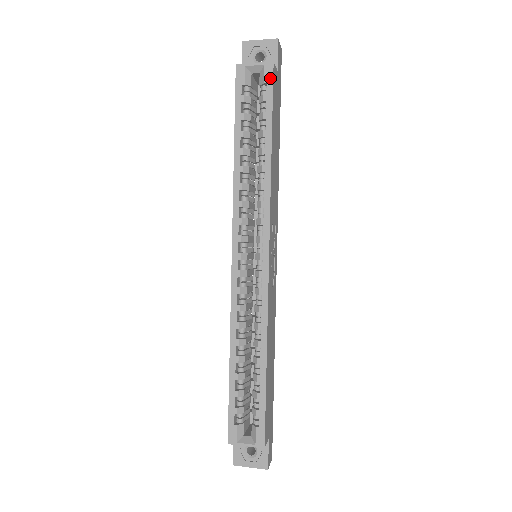
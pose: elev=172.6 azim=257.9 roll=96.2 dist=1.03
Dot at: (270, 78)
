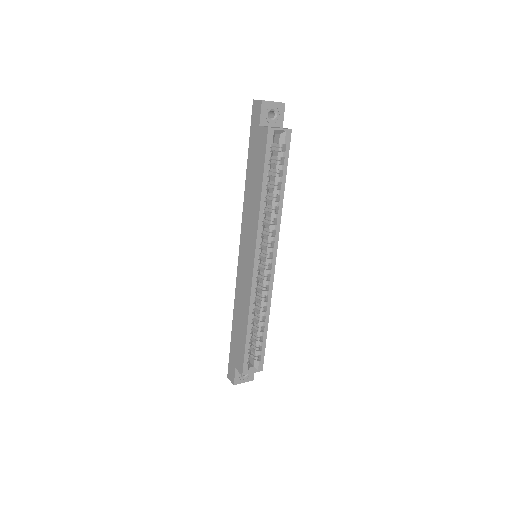
Dot at: (289, 141)
